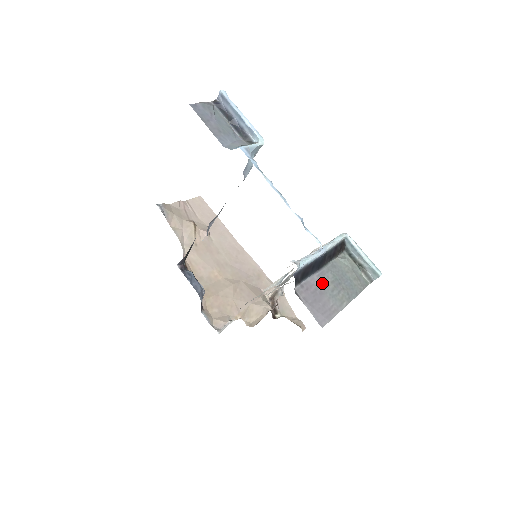
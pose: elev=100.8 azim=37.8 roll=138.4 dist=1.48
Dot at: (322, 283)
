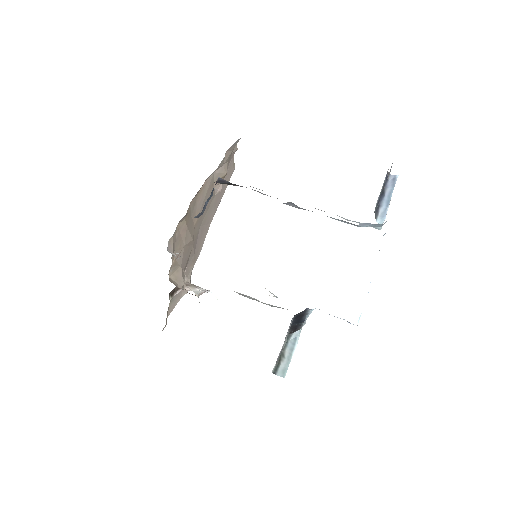
Dot at: occluded
